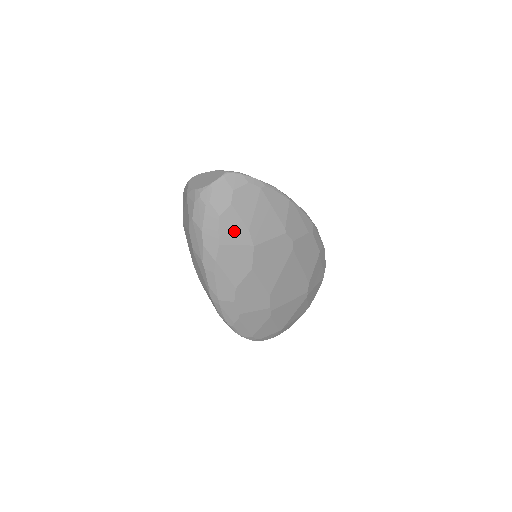
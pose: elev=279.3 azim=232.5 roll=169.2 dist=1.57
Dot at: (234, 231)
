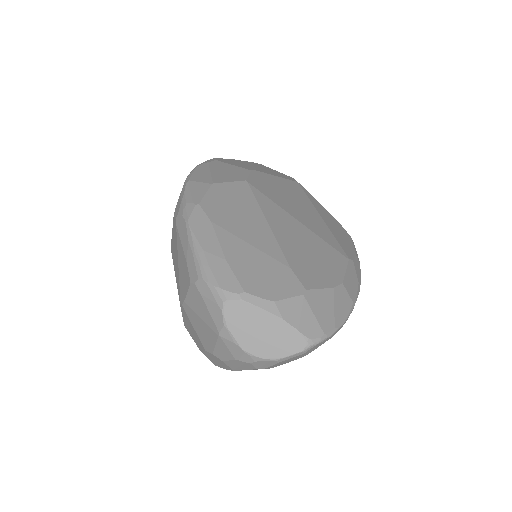
Dot at: occluded
